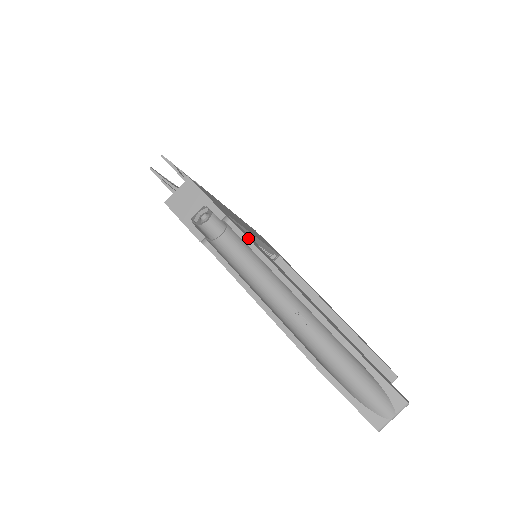
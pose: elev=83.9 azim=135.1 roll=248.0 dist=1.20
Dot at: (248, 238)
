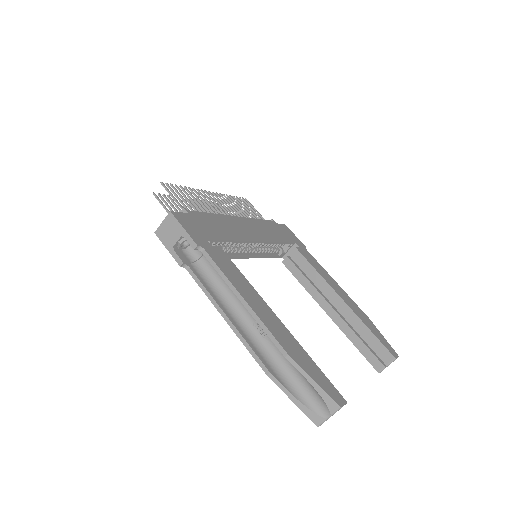
Dot at: (216, 264)
